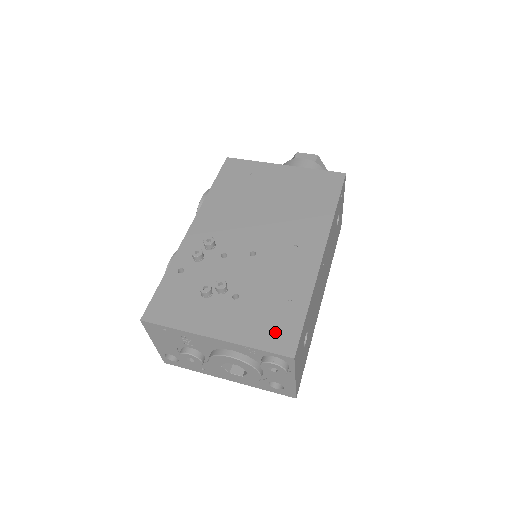
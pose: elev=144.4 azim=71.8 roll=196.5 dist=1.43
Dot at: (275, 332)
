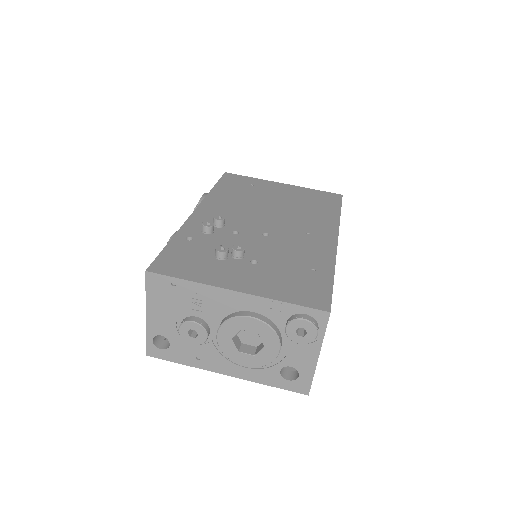
Dot at: (304, 291)
